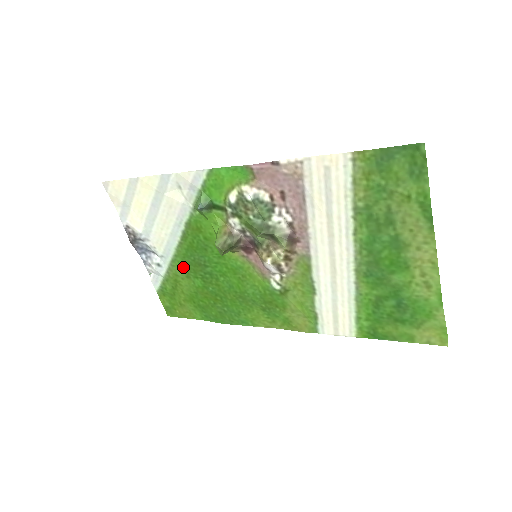
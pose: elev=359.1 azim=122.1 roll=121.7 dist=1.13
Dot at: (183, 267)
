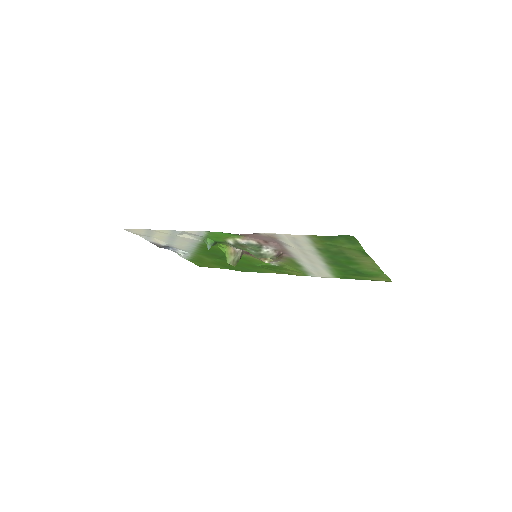
Dot at: (204, 255)
